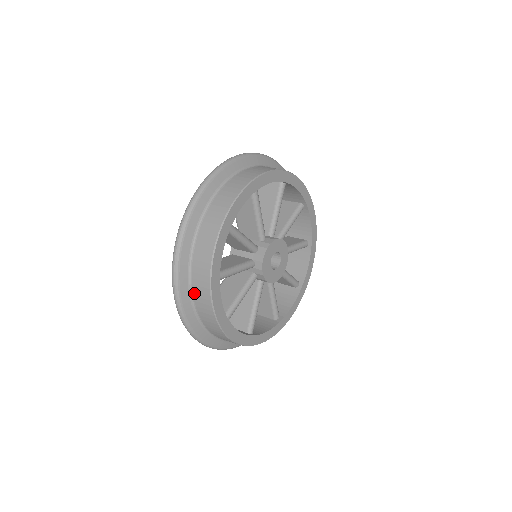
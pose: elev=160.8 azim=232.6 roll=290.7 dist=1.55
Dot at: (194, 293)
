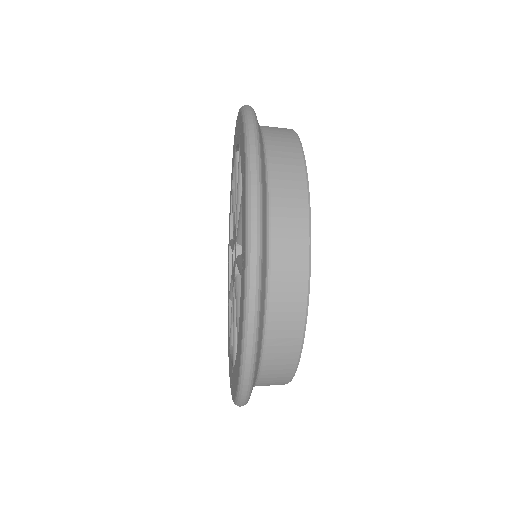
Dot at: (274, 202)
